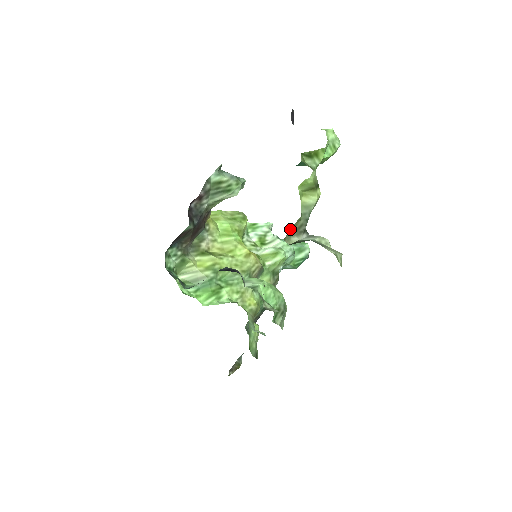
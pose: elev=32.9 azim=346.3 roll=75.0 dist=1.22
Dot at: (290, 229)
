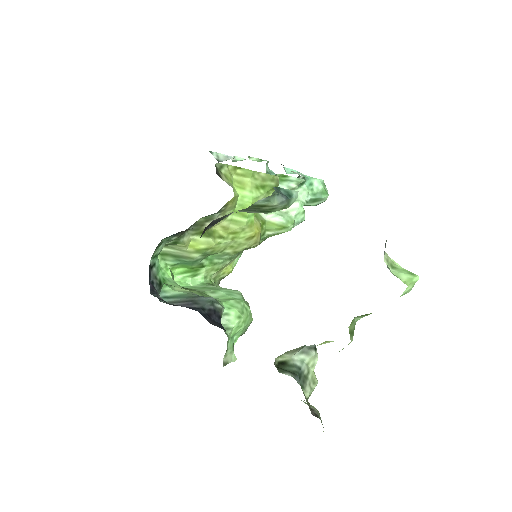
Dot at: (289, 351)
